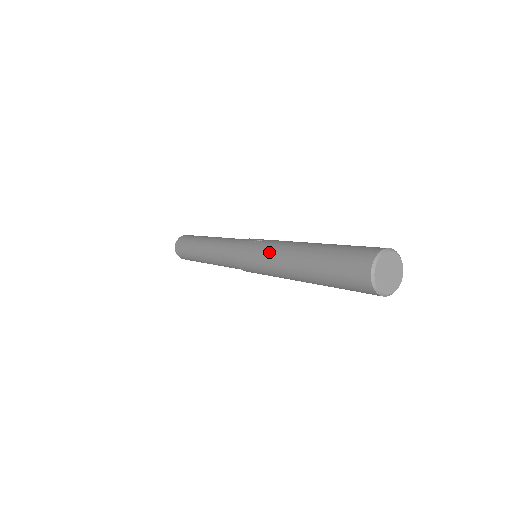
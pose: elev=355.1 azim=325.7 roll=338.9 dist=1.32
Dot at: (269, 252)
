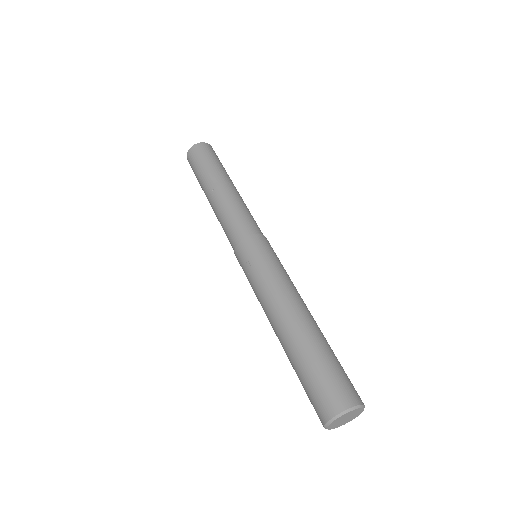
Dot at: occluded
